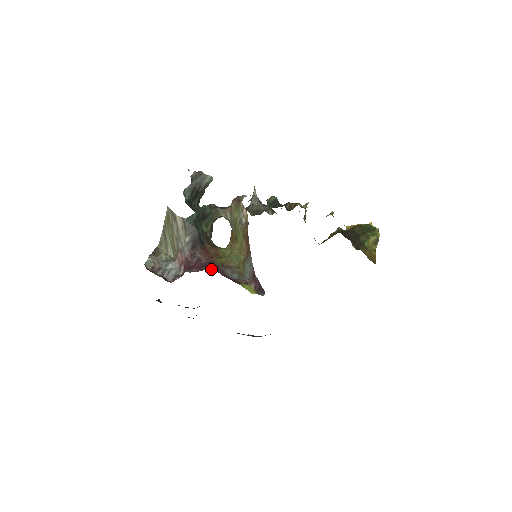
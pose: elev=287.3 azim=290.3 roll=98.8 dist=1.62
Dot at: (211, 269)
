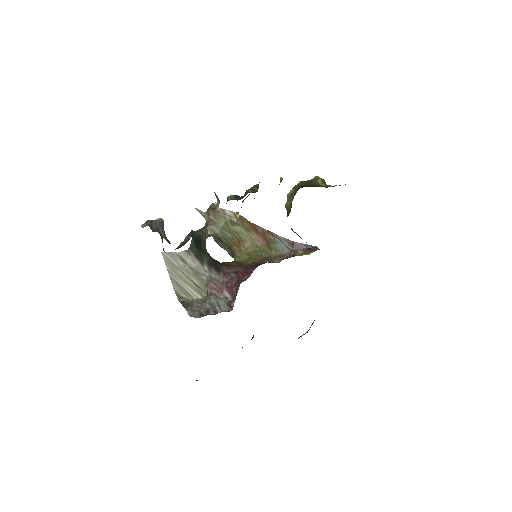
Dot at: occluded
